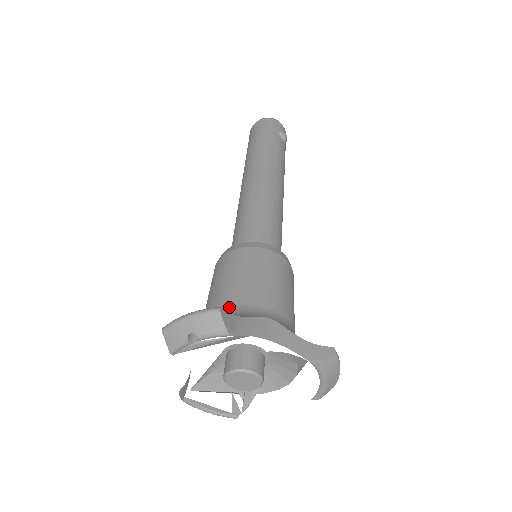
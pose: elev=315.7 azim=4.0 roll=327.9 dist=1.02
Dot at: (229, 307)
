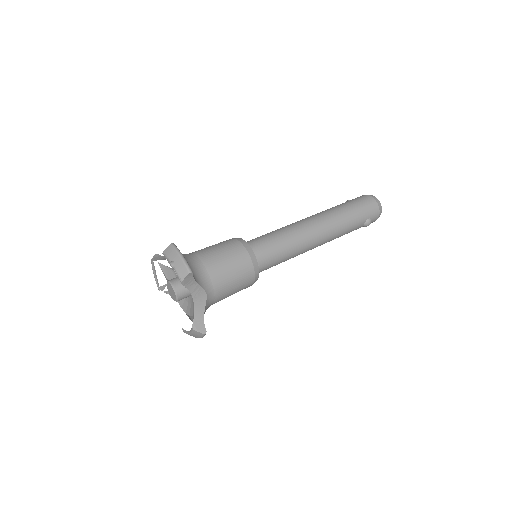
Dot at: (204, 268)
